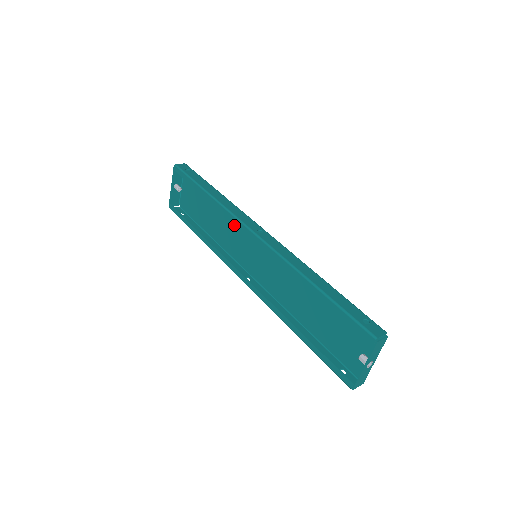
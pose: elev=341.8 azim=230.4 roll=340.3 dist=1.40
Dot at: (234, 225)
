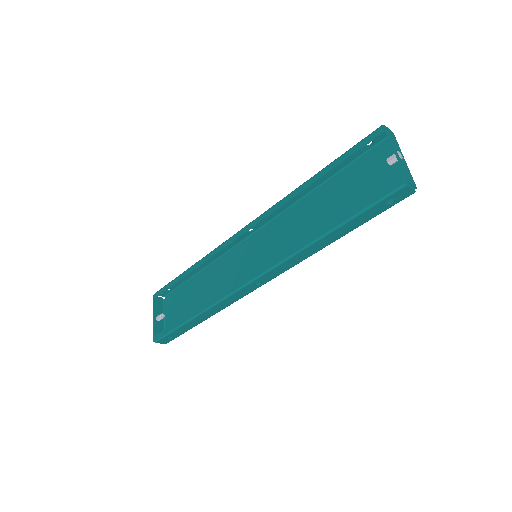
Dot at: (226, 271)
